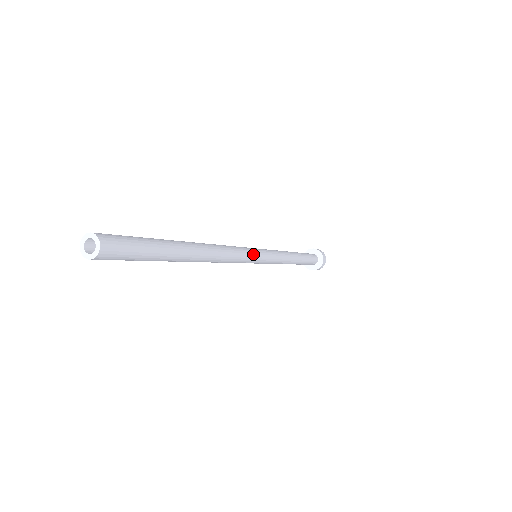
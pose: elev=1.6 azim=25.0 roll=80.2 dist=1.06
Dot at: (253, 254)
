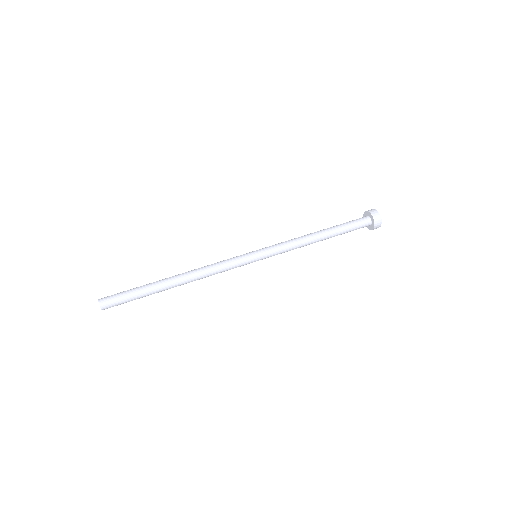
Dot at: (243, 261)
